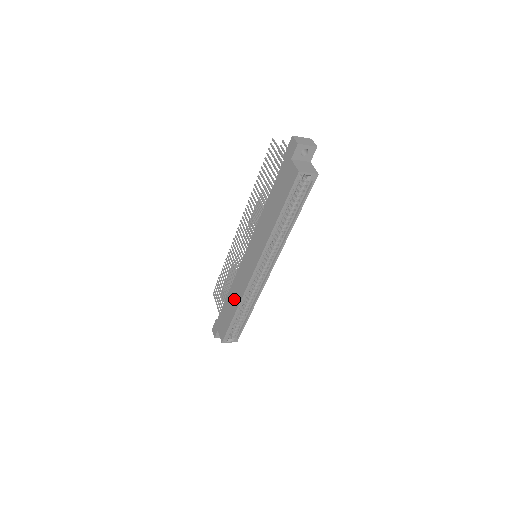
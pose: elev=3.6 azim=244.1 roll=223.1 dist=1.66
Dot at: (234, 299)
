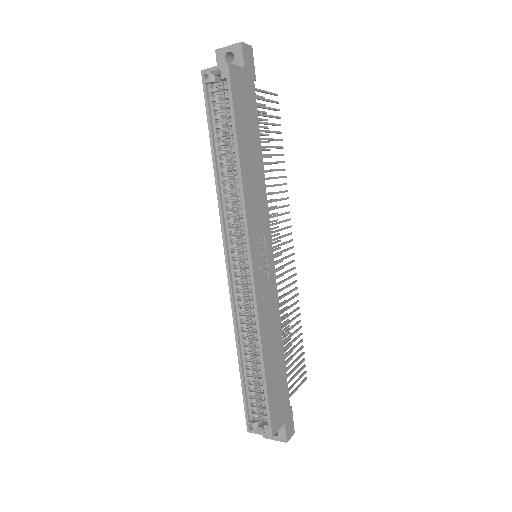
Dot at: occluded
